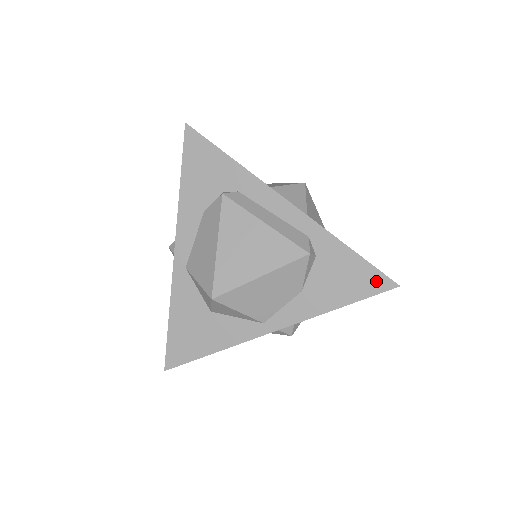
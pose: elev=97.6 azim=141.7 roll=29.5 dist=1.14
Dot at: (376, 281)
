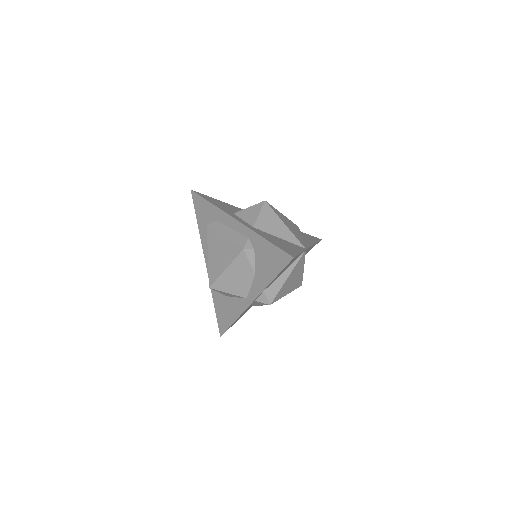
Dot at: (283, 257)
